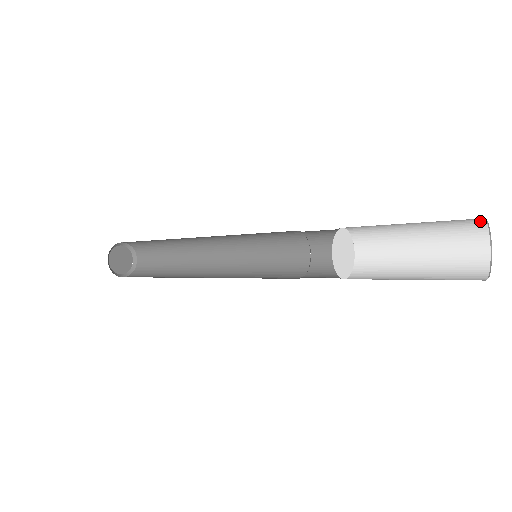
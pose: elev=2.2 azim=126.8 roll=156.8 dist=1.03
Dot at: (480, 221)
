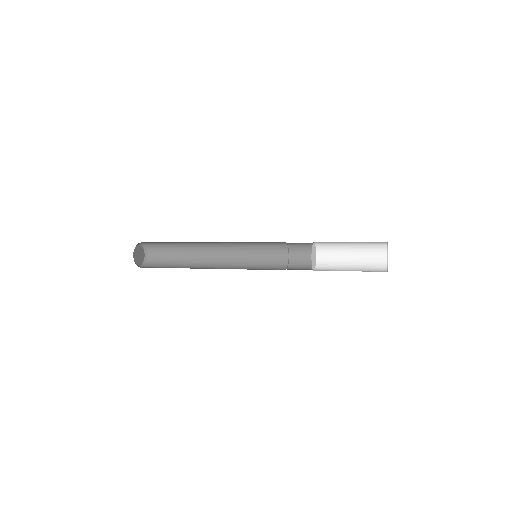
Dot at: (385, 248)
